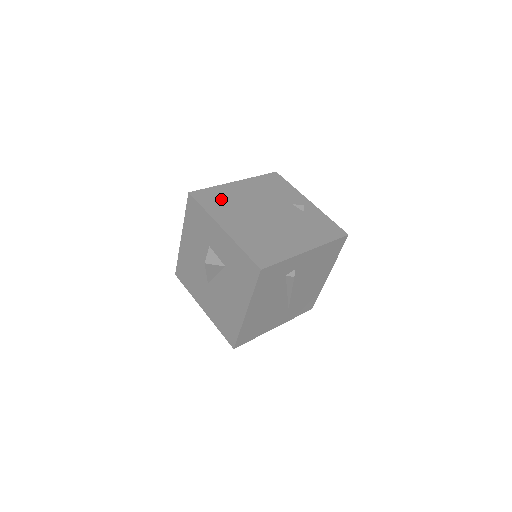
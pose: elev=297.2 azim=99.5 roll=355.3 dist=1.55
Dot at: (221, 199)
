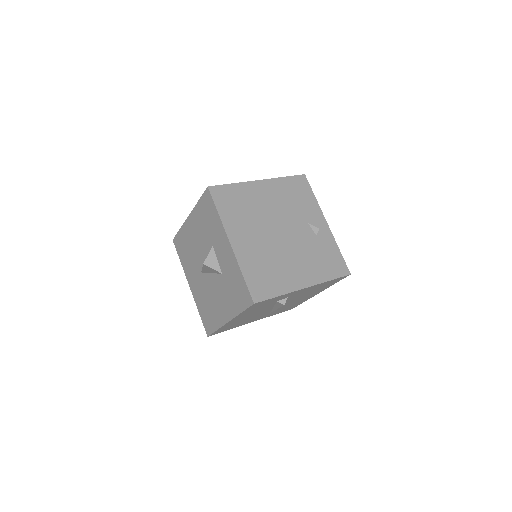
Dot at: (239, 203)
